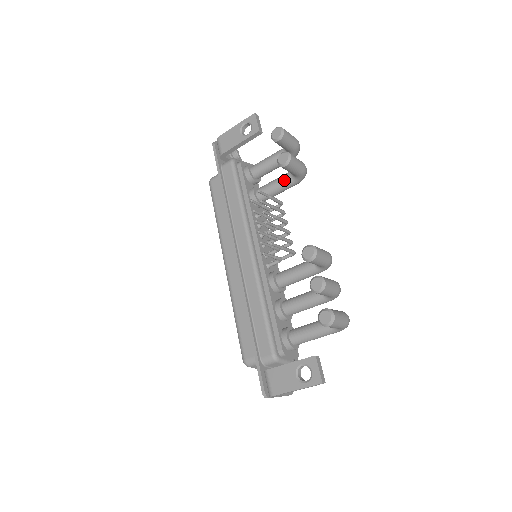
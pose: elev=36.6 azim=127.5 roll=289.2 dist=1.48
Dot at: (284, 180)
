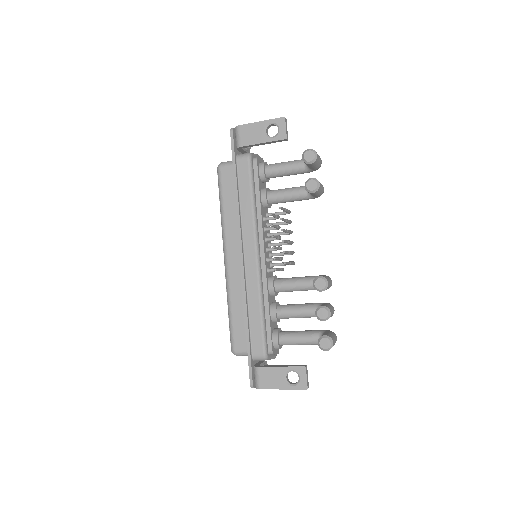
Dot at: (299, 194)
